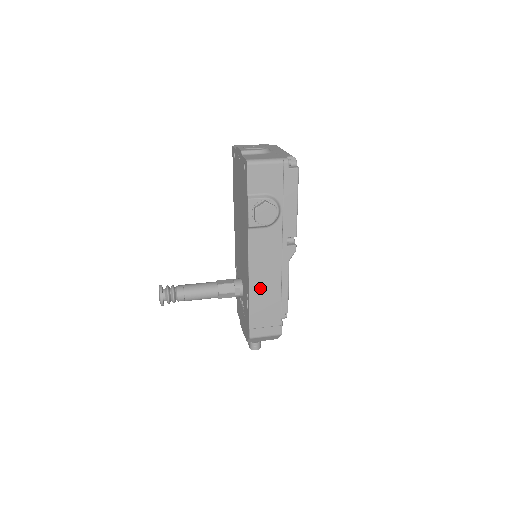
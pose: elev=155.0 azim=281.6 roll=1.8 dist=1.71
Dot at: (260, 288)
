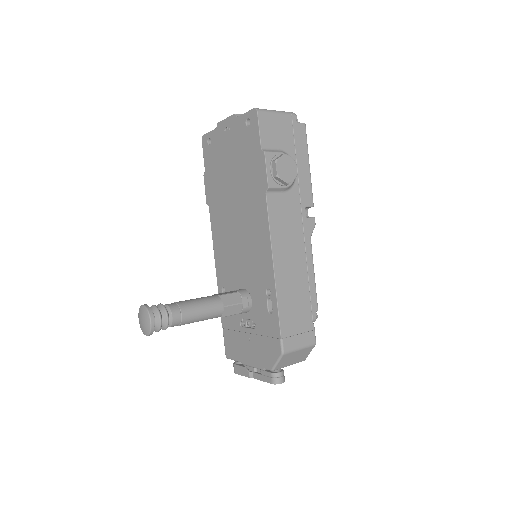
Dot at: (286, 276)
